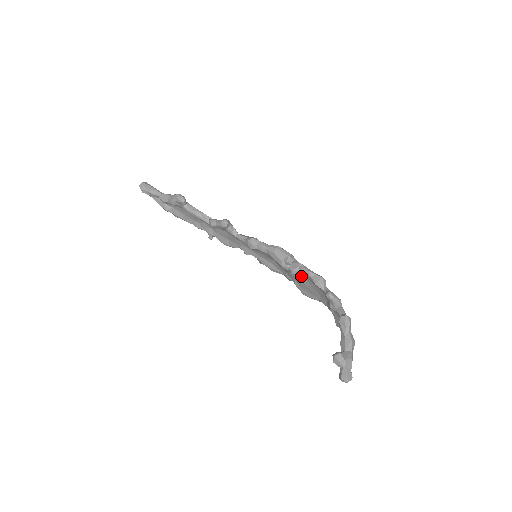
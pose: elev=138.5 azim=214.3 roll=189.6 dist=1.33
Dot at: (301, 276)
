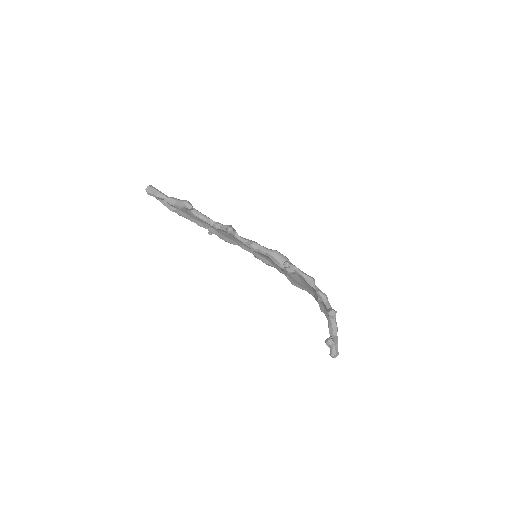
Dot at: (294, 274)
